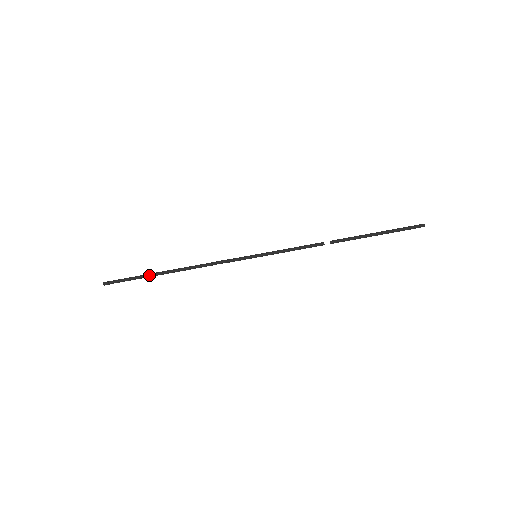
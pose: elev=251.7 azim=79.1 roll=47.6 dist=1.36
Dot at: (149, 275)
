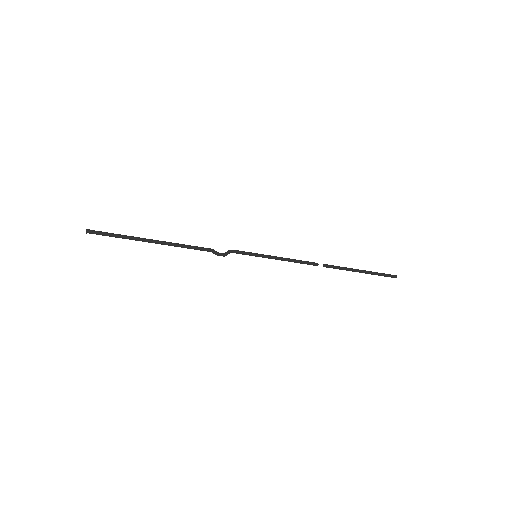
Dot at: occluded
